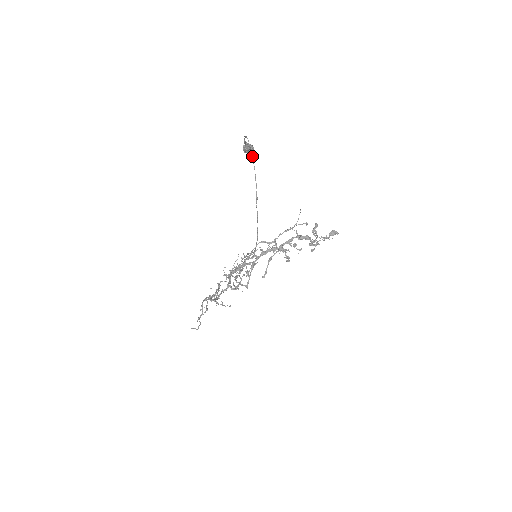
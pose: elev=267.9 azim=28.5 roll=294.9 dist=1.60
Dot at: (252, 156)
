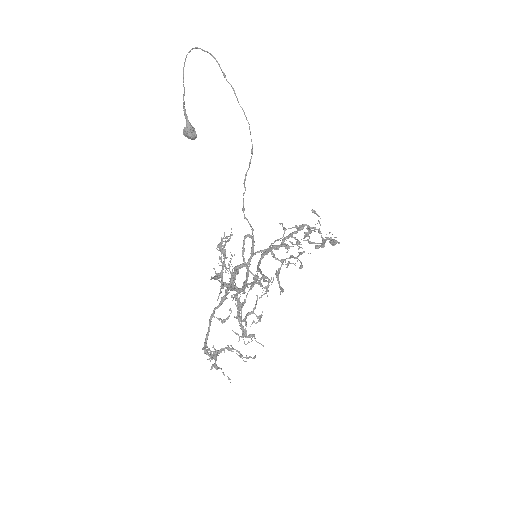
Dot at: occluded
